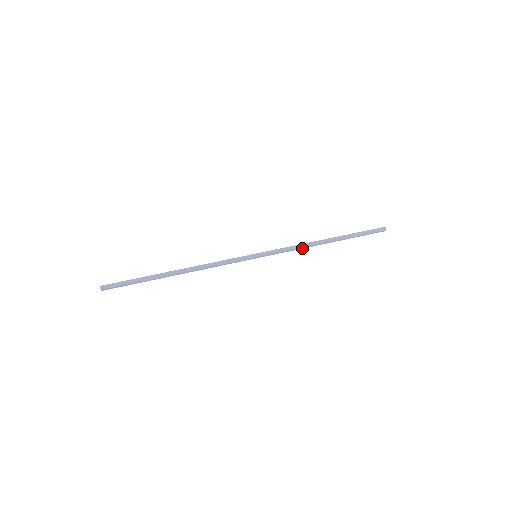
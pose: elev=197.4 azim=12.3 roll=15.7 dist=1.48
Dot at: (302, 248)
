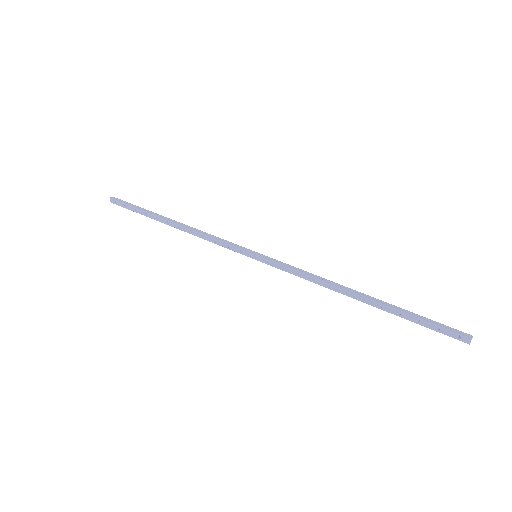
Dot at: (317, 283)
